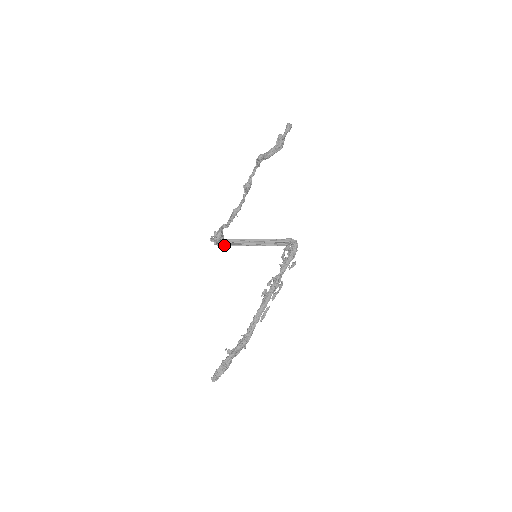
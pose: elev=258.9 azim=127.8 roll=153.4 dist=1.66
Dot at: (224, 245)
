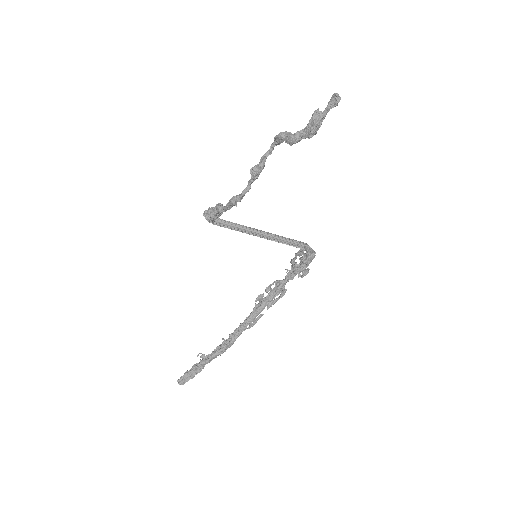
Dot at: (220, 226)
